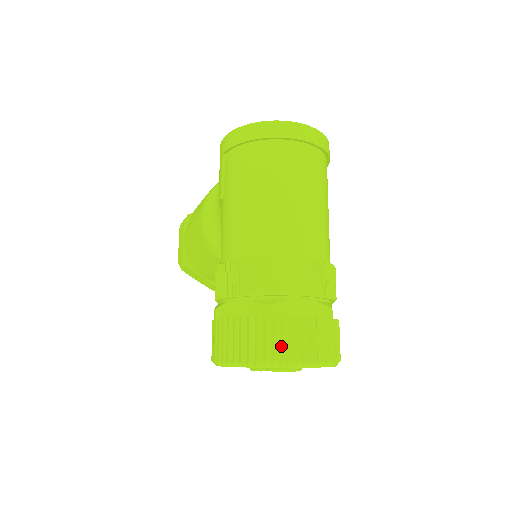
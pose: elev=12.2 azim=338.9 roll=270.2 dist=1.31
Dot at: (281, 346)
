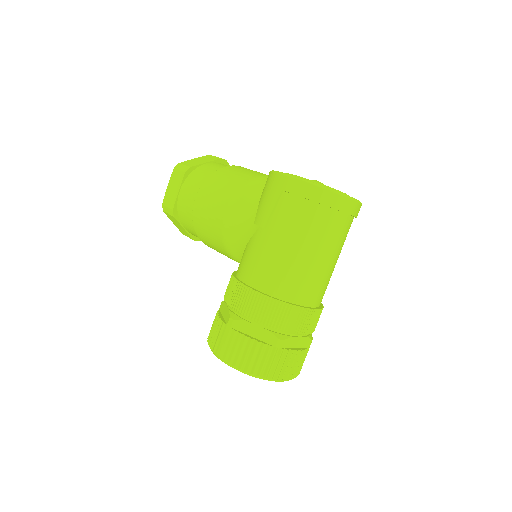
Dot at: (278, 369)
